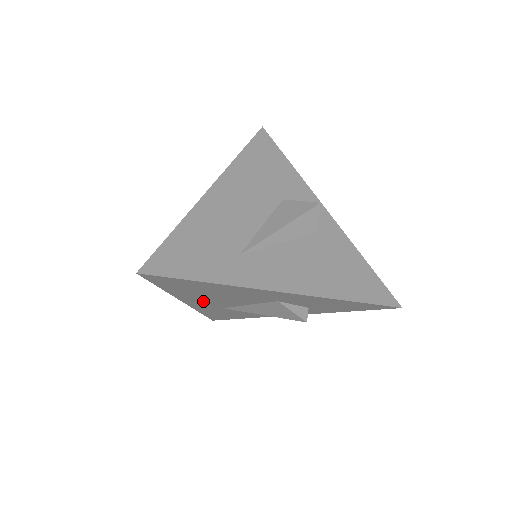
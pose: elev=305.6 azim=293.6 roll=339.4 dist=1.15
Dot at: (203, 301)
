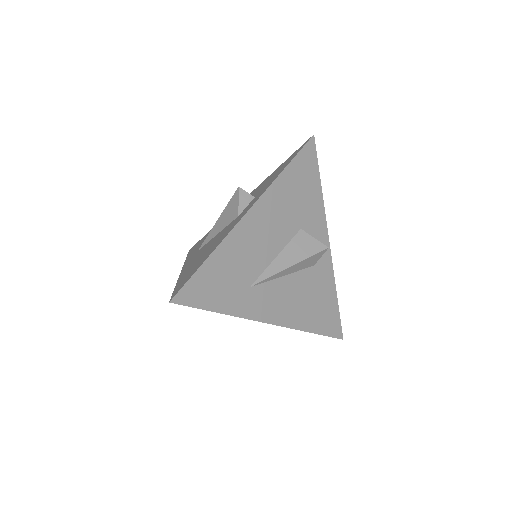
Dot at: occluded
